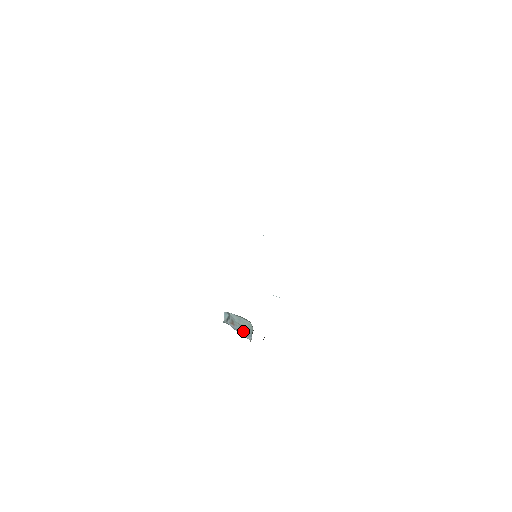
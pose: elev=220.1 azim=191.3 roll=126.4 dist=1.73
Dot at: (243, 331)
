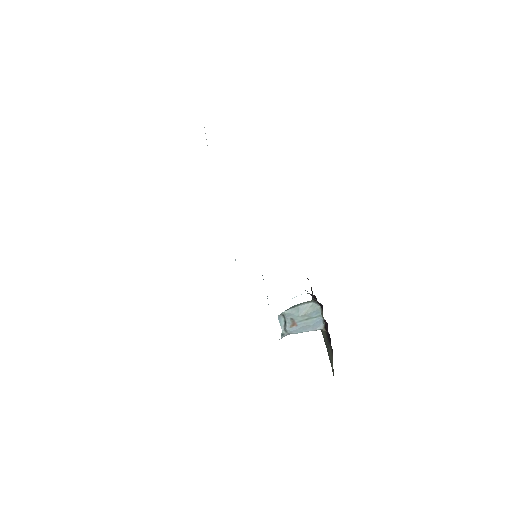
Dot at: (310, 322)
